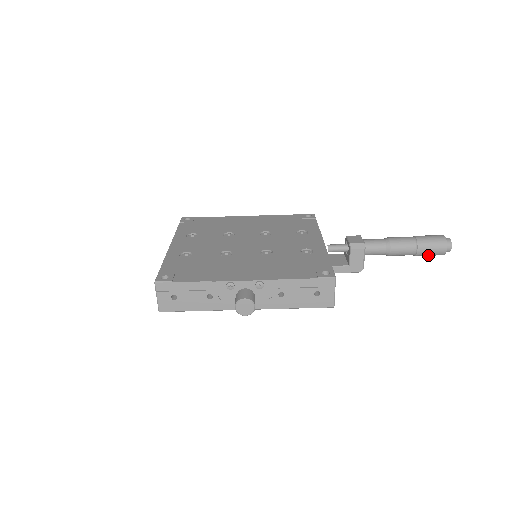
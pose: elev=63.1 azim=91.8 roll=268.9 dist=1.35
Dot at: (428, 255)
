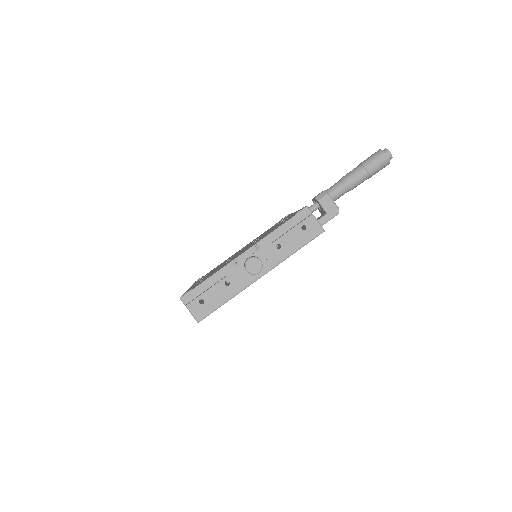
Dot at: (379, 169)
